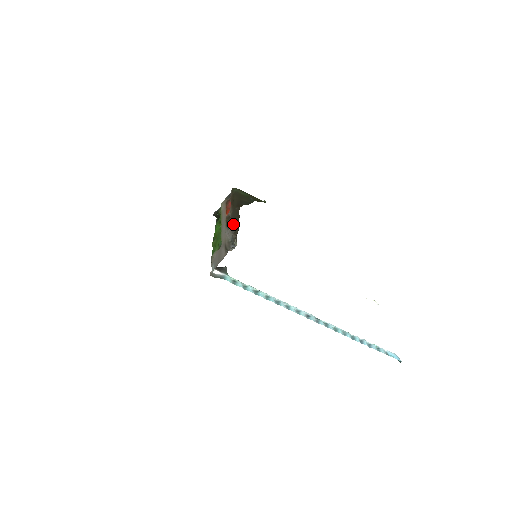
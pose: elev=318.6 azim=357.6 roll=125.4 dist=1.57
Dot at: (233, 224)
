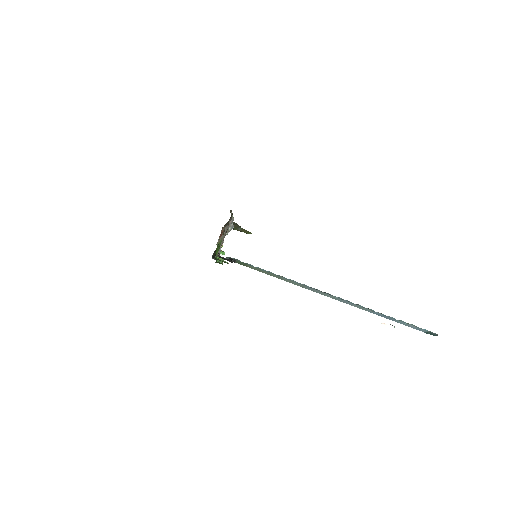
Dot at: (228, 224)
